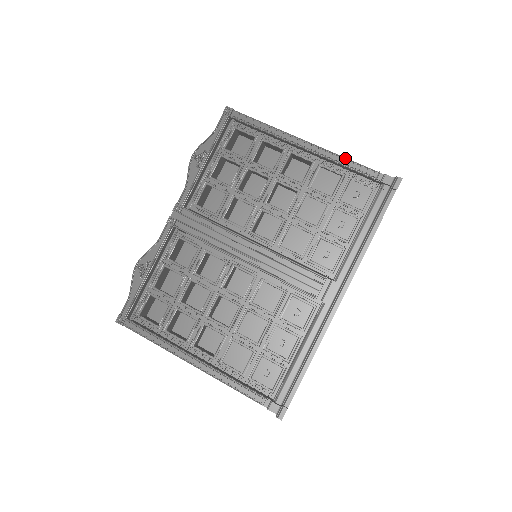
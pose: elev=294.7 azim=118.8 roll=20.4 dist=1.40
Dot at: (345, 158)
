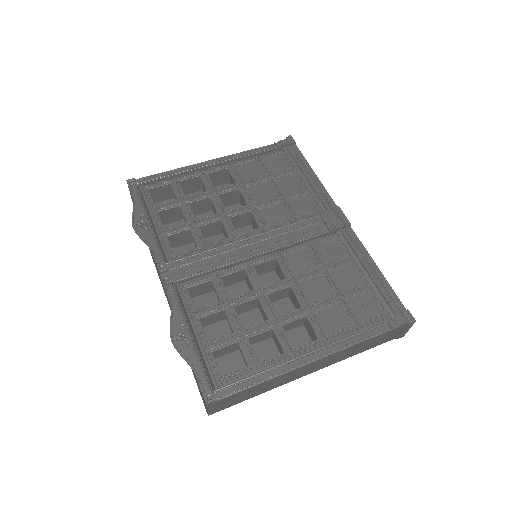
Dot at: (246, 151)
